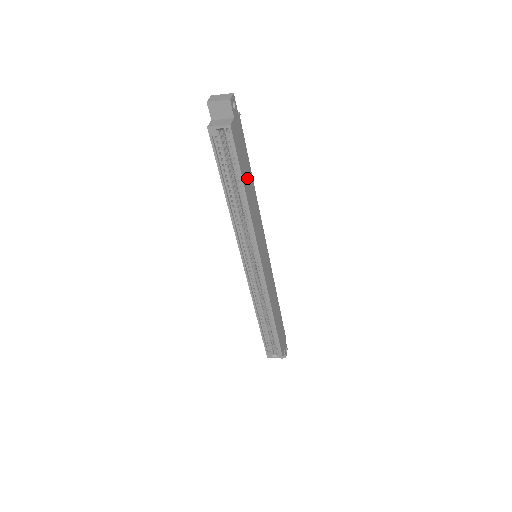
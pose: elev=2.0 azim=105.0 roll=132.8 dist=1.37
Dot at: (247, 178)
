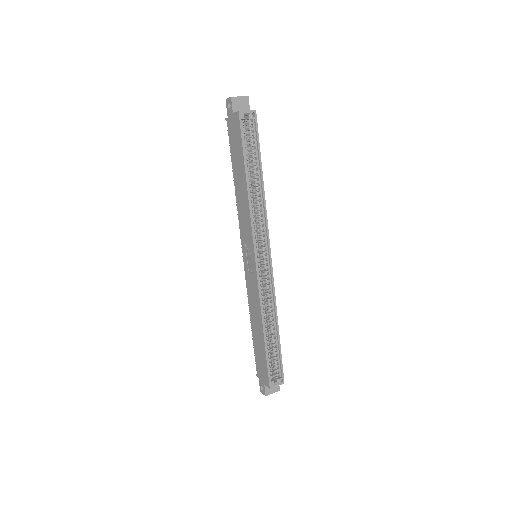
Dot at: occluded
